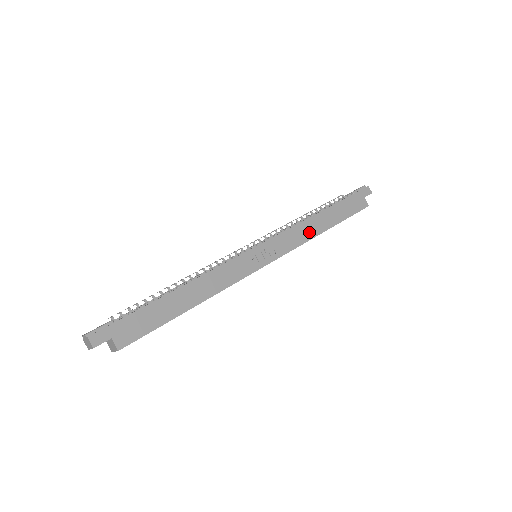
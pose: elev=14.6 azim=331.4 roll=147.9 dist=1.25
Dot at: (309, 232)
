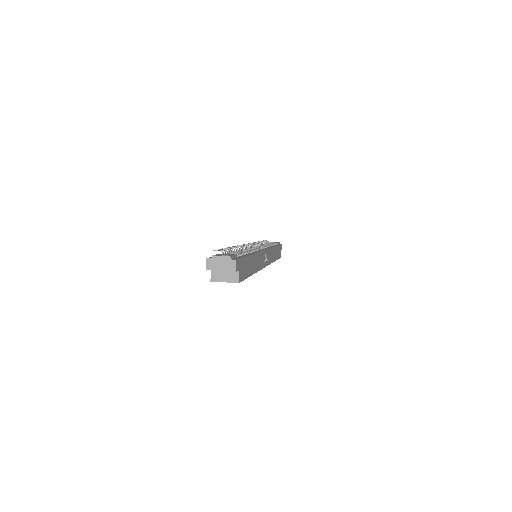
Dot at: (273, 257)
